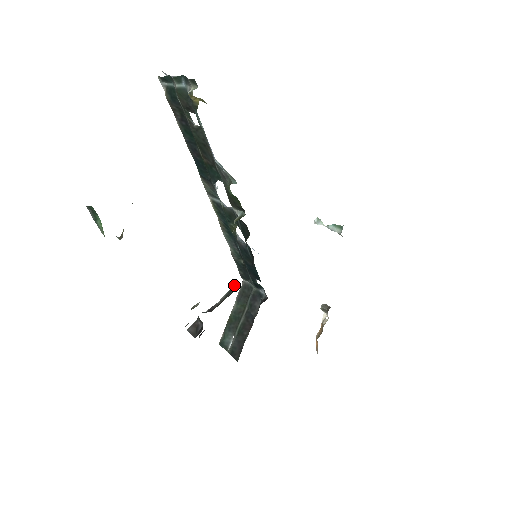
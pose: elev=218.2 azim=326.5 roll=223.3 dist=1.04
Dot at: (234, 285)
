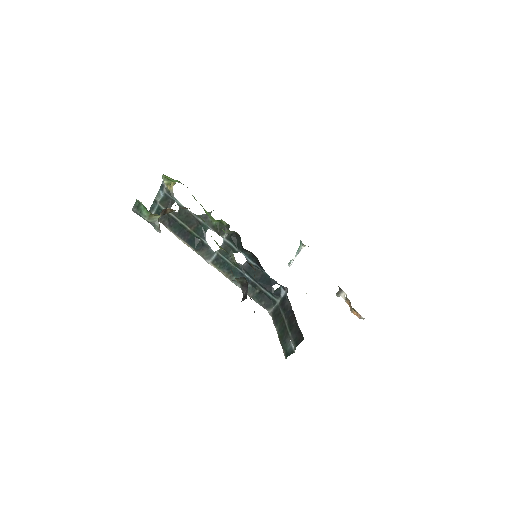
Dot at: occluded
